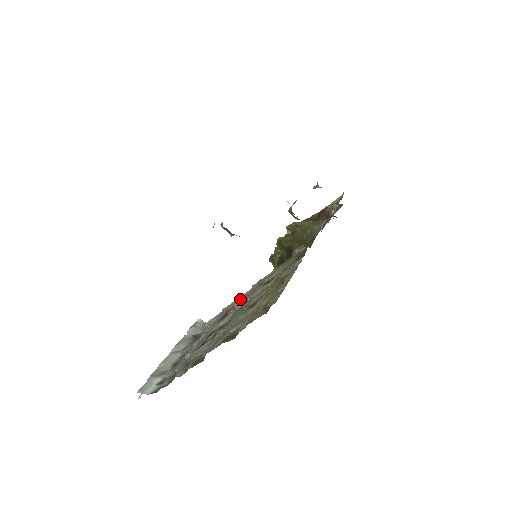
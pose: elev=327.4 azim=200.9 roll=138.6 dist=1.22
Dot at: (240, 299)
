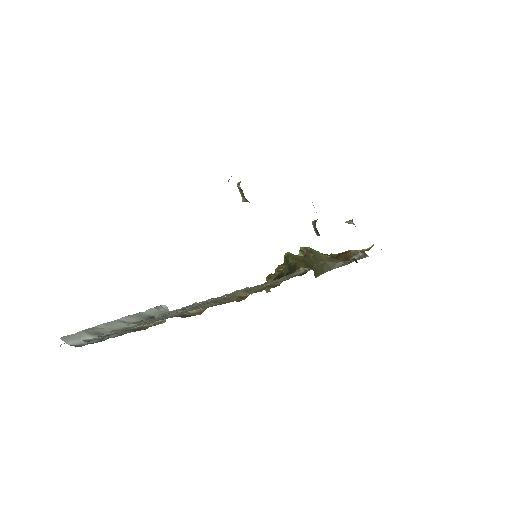
Dot at: occluded
